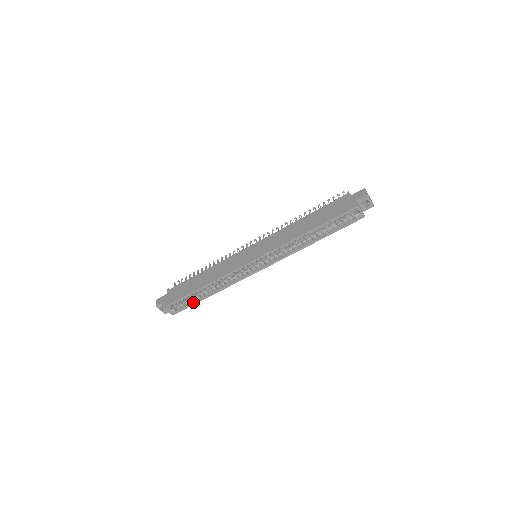
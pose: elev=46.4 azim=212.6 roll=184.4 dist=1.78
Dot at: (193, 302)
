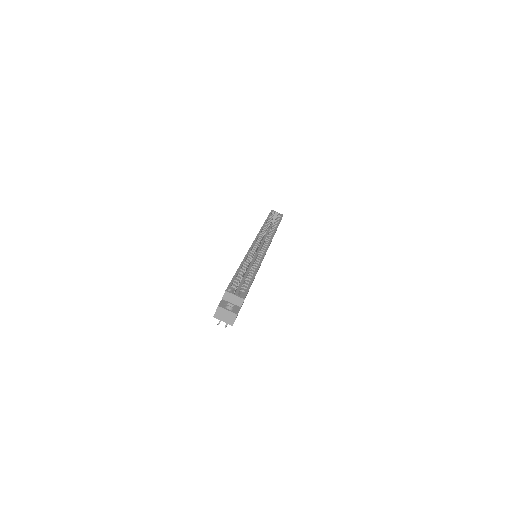
Dot at: (249, 283)
